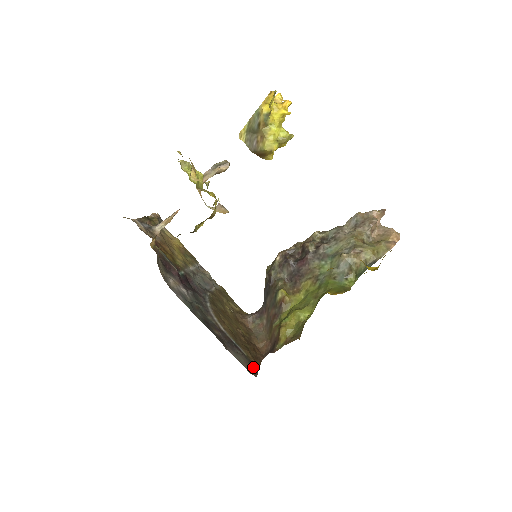
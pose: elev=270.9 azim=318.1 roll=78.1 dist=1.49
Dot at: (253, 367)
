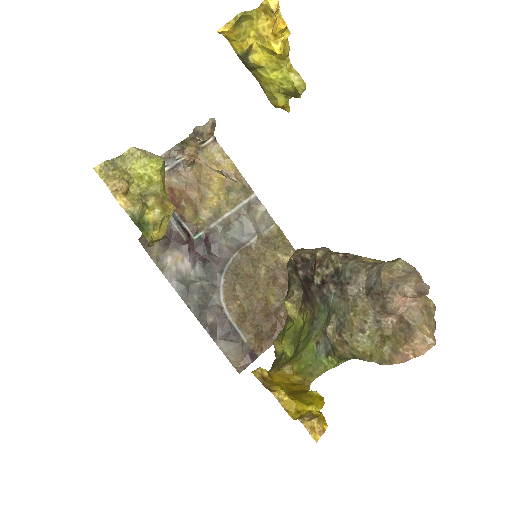
Dot at: (247, 358)
